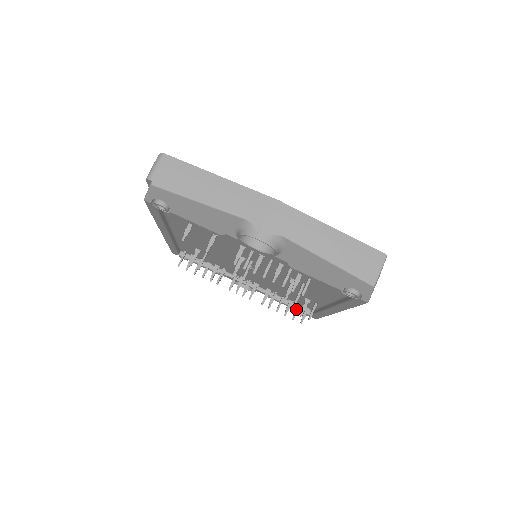
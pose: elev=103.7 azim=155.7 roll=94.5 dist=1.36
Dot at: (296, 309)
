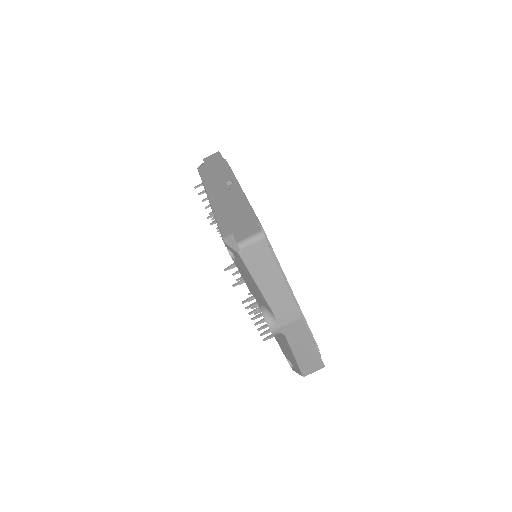
Dot at: occluded
